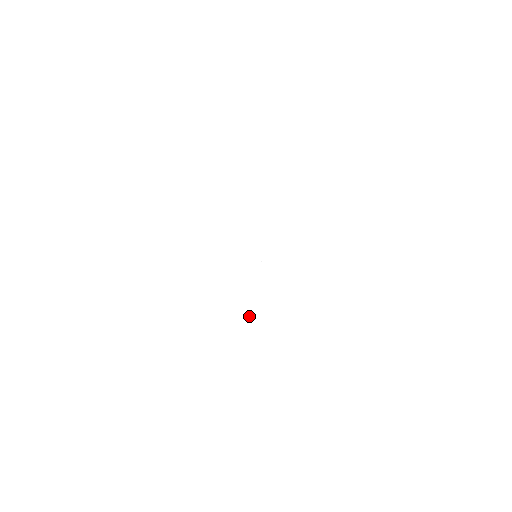
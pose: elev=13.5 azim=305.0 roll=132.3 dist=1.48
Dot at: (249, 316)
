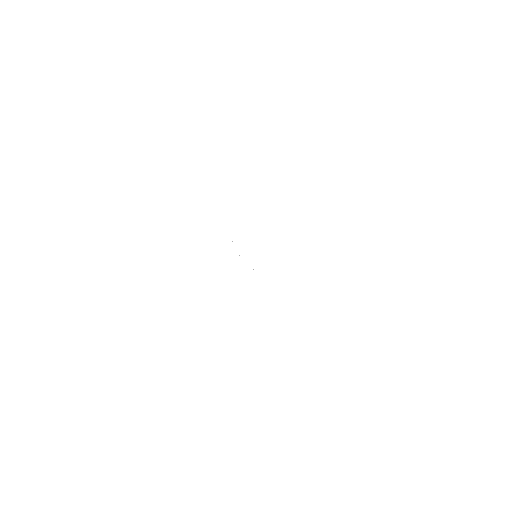
Dot at: occluded
